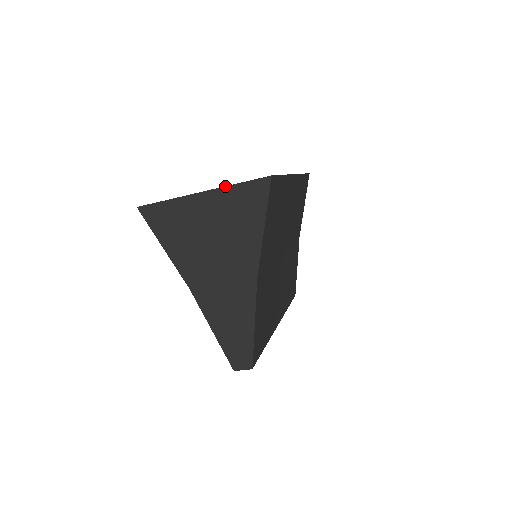
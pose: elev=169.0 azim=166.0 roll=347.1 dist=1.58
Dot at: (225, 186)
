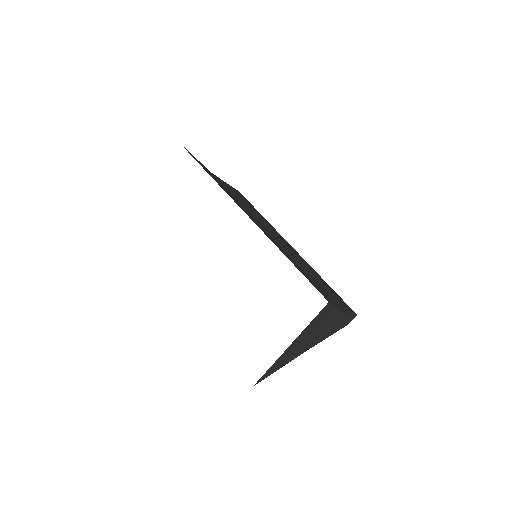
Dot at: (302, 332)
